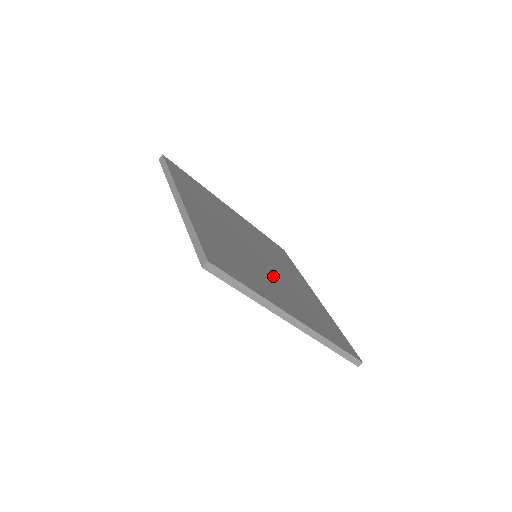
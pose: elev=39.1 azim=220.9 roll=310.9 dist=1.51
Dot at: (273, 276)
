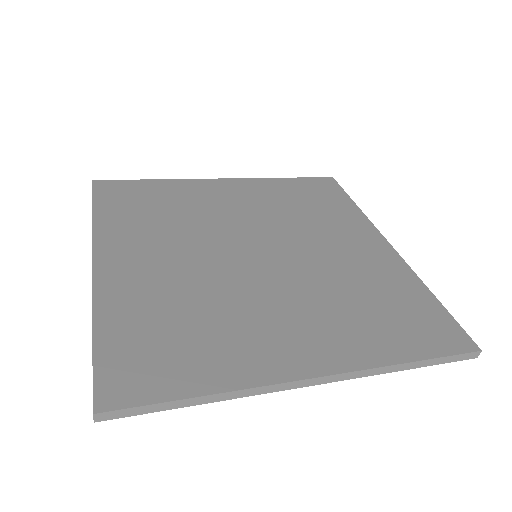
Dot at: (279, 288)
